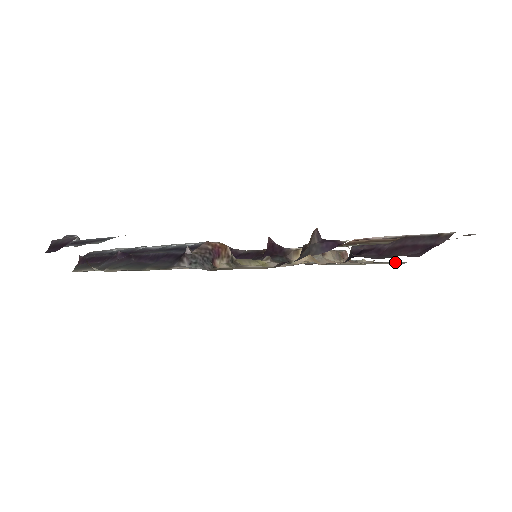
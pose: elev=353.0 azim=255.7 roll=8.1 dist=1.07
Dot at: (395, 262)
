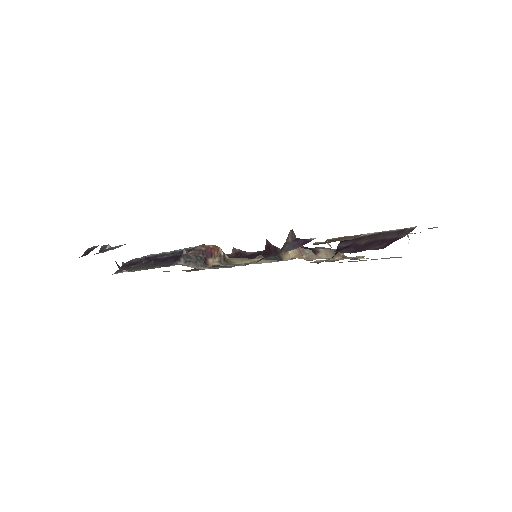
Dot at: (391, 257)
